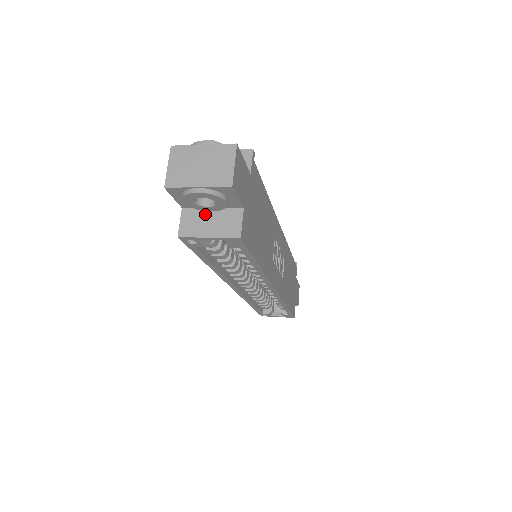
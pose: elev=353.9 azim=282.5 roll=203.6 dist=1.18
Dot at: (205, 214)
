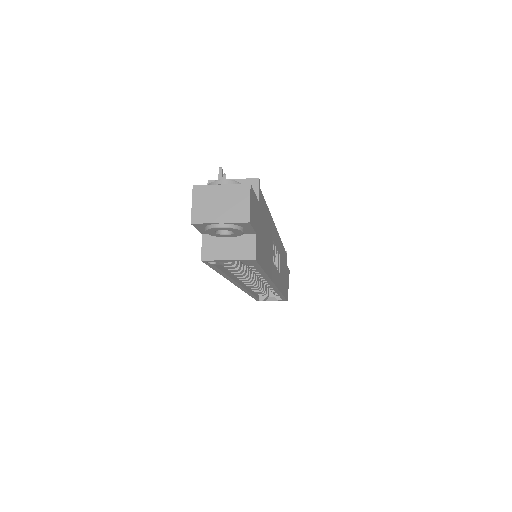
Dot at: (223, 240)
